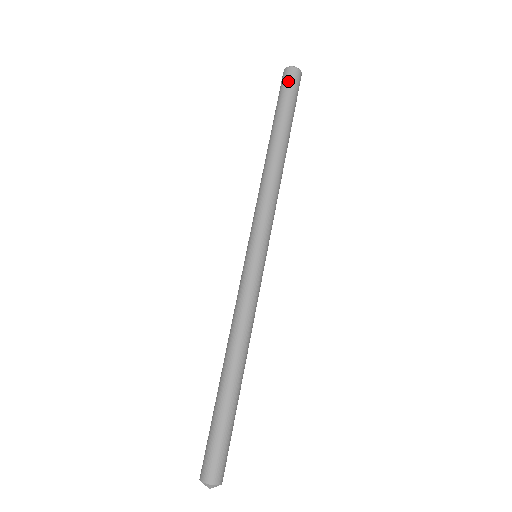
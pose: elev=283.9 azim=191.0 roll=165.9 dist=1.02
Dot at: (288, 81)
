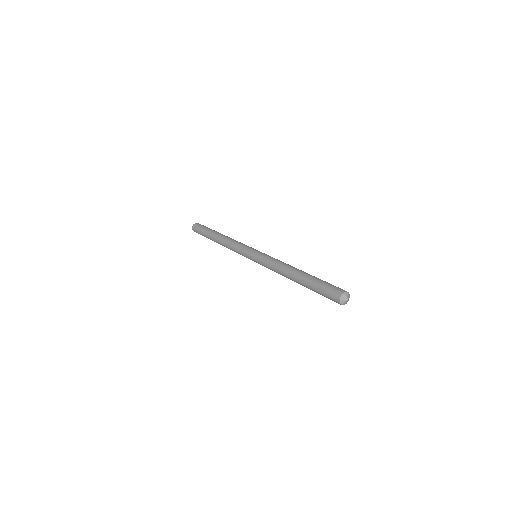
Dot at: (202, 225)
